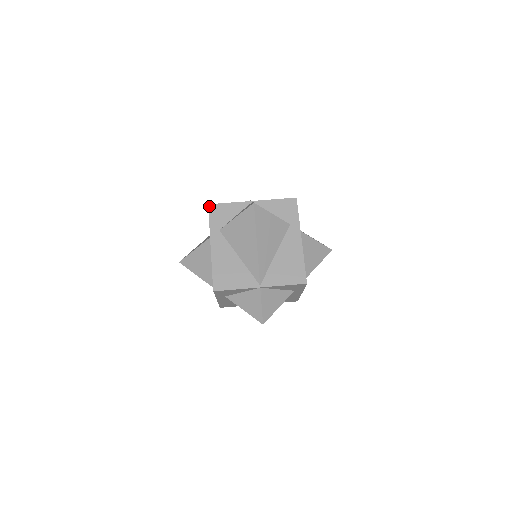
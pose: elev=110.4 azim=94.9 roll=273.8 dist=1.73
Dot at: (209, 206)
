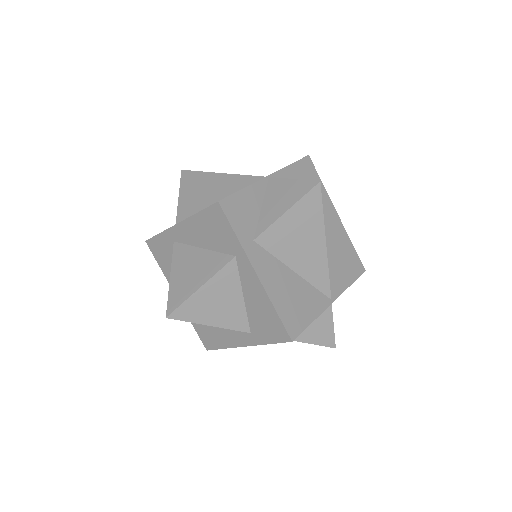
Dot at: (147, 240)
